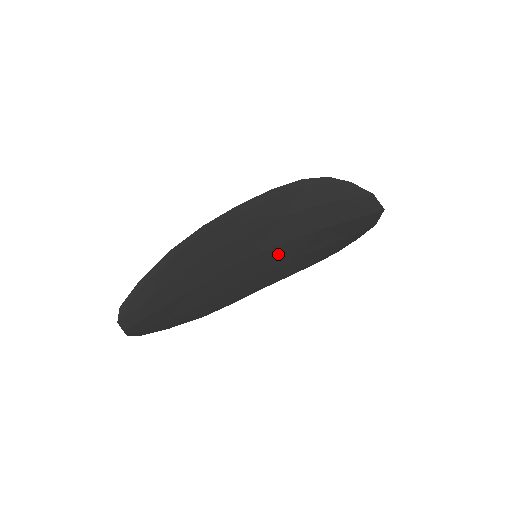
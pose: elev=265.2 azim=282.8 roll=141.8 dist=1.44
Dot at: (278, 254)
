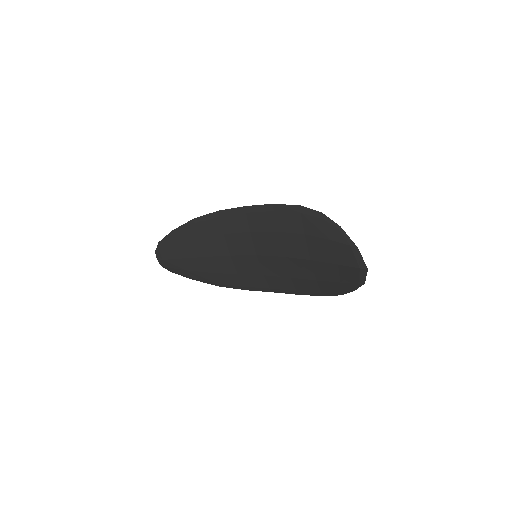
Dot at: (277, 265)
